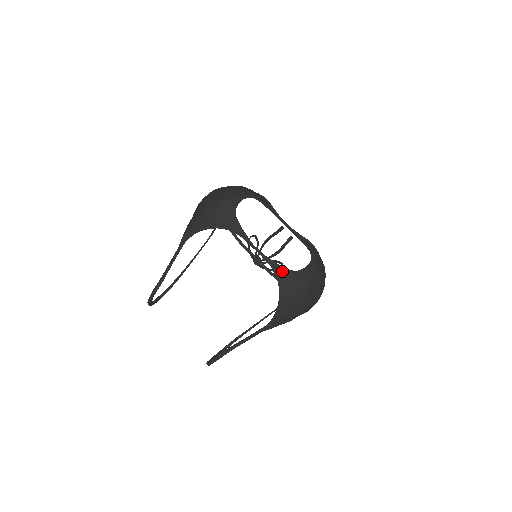
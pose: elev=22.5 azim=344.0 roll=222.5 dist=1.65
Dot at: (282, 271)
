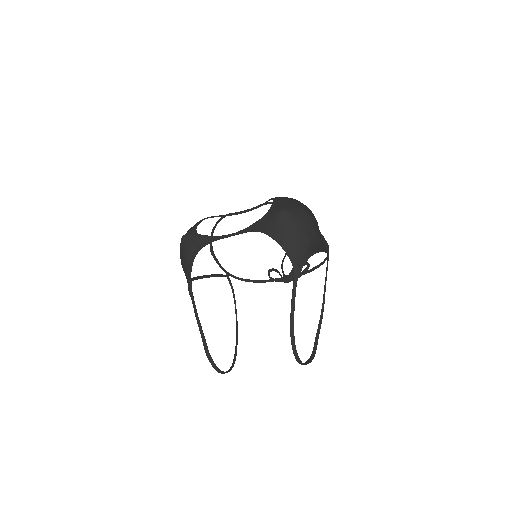
Dot at: (258, 224)
